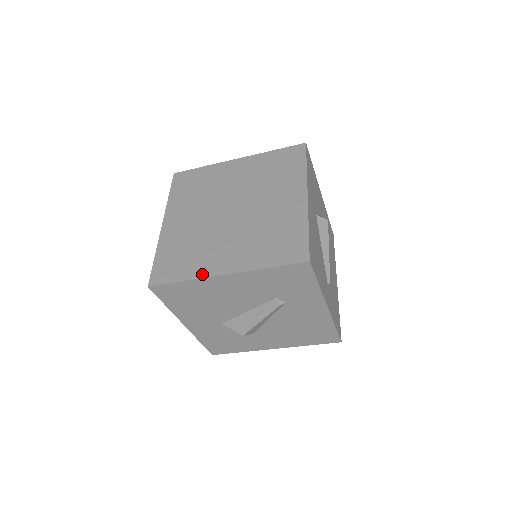
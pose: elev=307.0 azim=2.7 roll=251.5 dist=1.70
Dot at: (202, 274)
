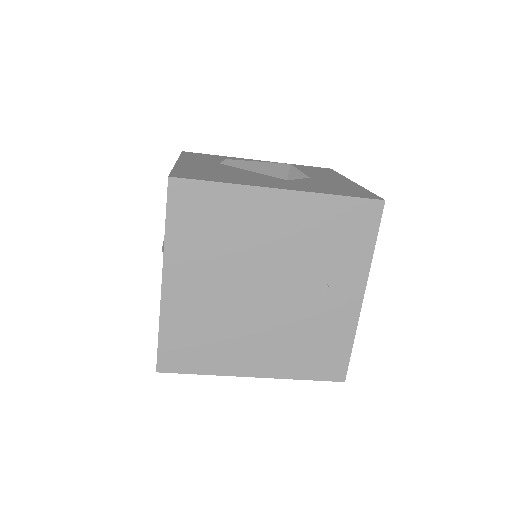
Dot at: (227, 372)
